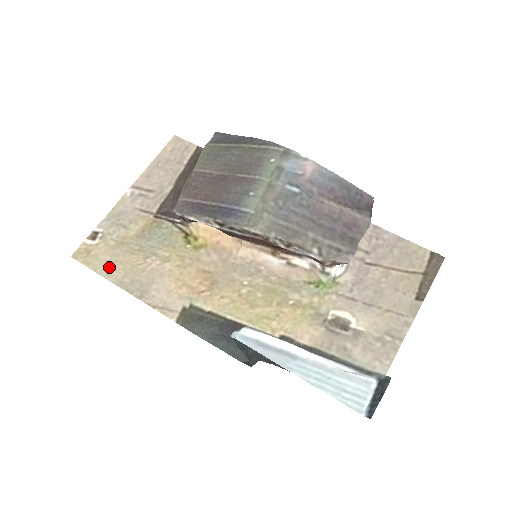
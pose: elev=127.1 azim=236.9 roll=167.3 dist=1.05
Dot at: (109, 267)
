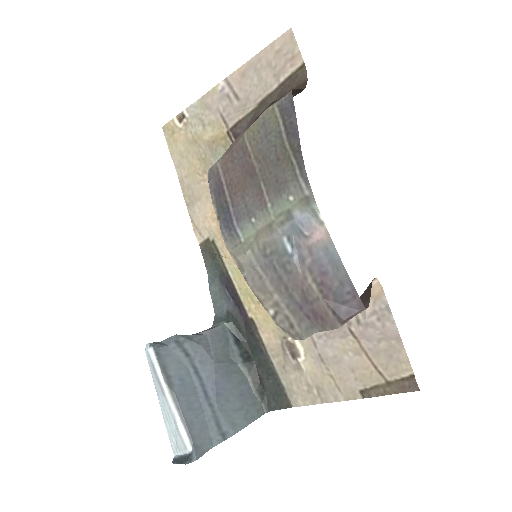
Dot at: (180, 159)
